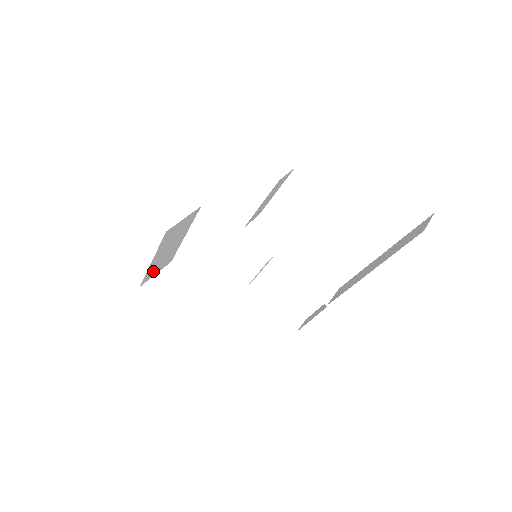
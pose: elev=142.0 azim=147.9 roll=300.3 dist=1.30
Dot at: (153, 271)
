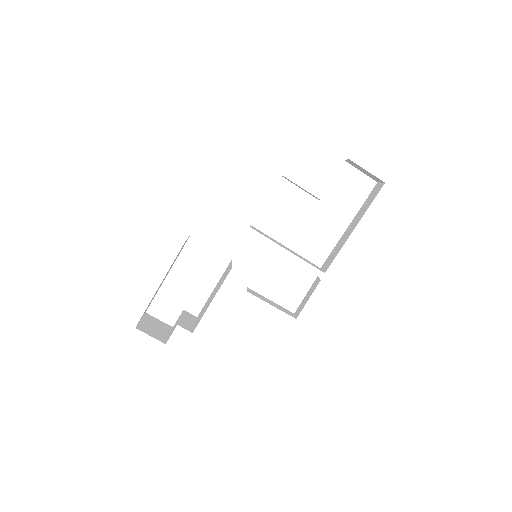
Dot at: occluded
